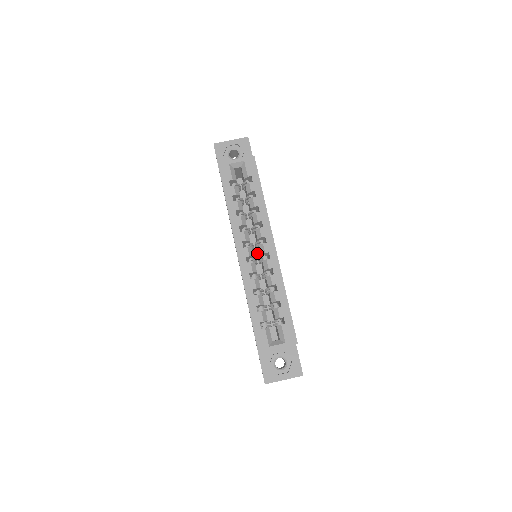
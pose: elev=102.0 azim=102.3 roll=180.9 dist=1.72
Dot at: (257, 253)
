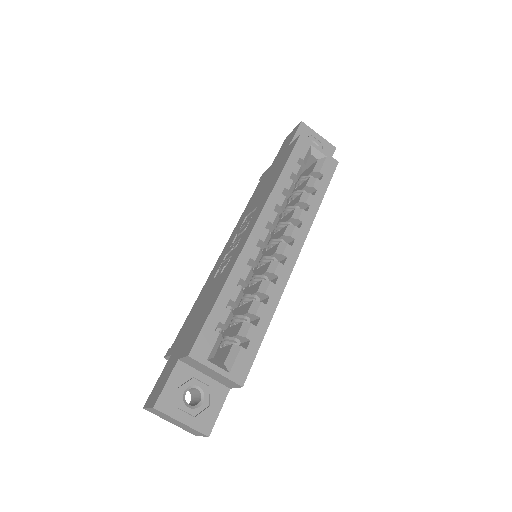
Dot at: occluded
